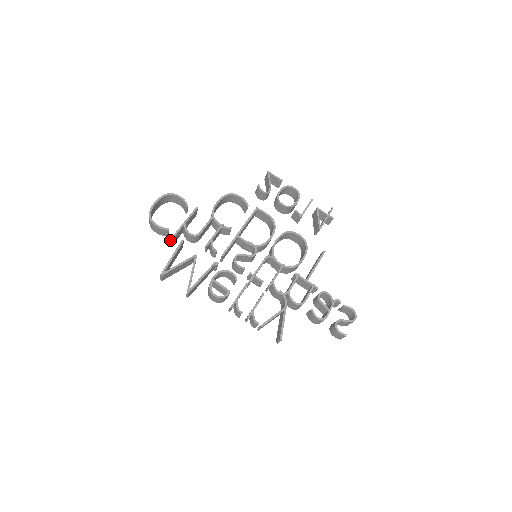
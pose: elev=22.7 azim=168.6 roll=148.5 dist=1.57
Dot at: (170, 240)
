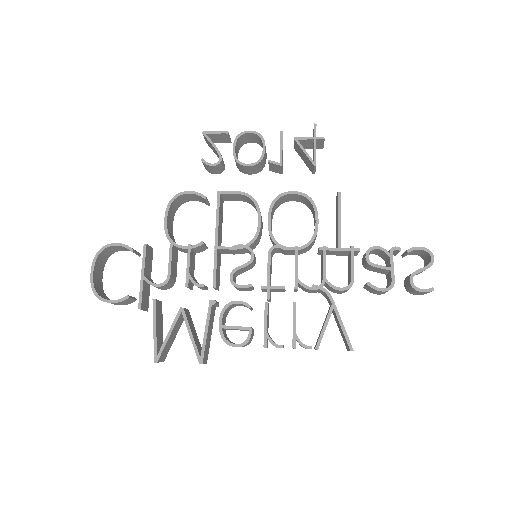
Dot at: occluded
